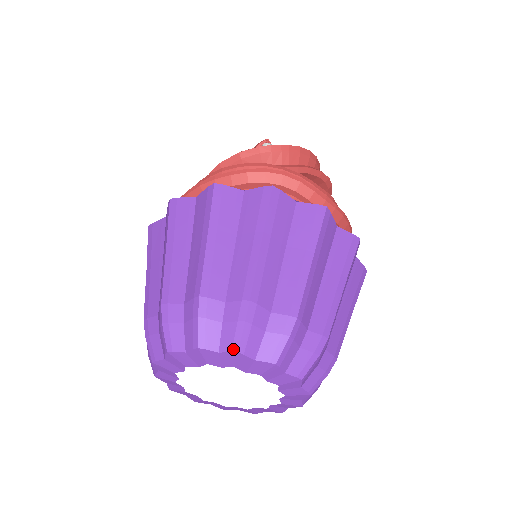
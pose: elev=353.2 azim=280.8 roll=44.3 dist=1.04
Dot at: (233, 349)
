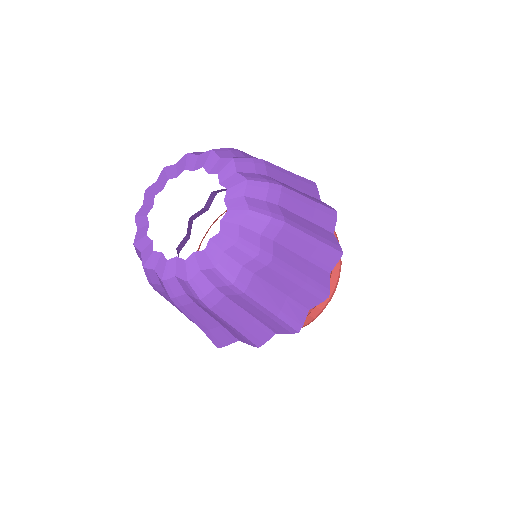
Dot at: (210, 150)
